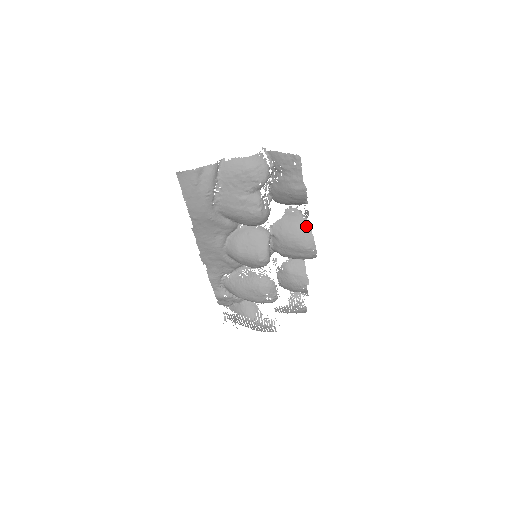
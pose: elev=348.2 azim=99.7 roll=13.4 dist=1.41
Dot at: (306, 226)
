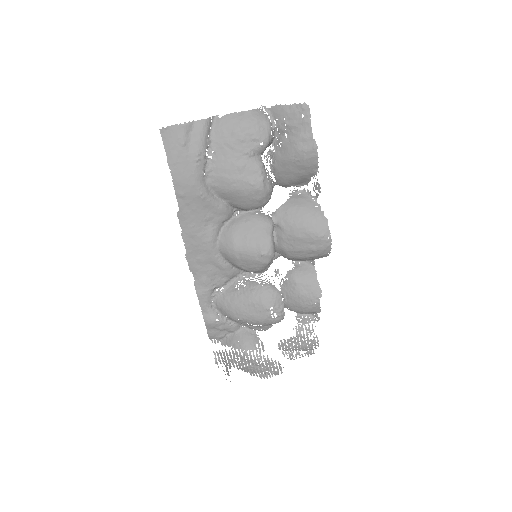
Dot at: (317, 208)
